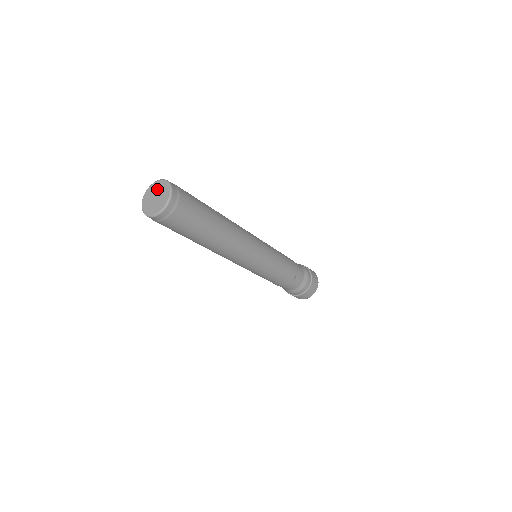
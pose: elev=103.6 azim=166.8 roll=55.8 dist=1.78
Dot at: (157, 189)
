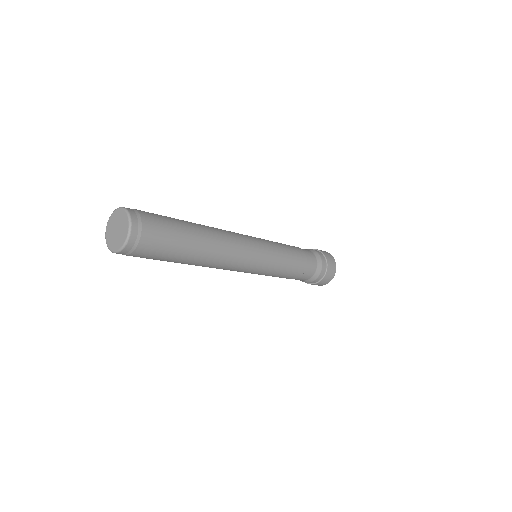
Dot at: (116, 220)
